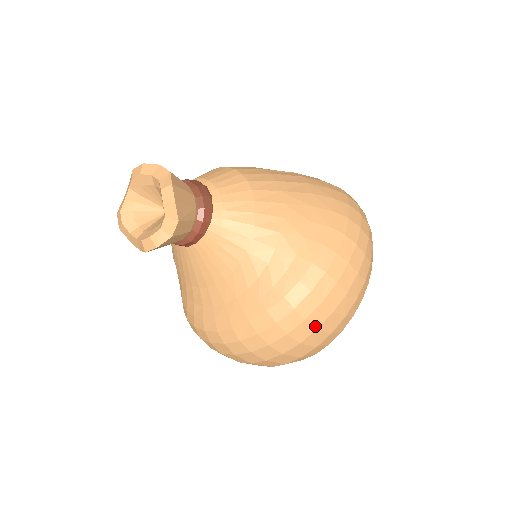
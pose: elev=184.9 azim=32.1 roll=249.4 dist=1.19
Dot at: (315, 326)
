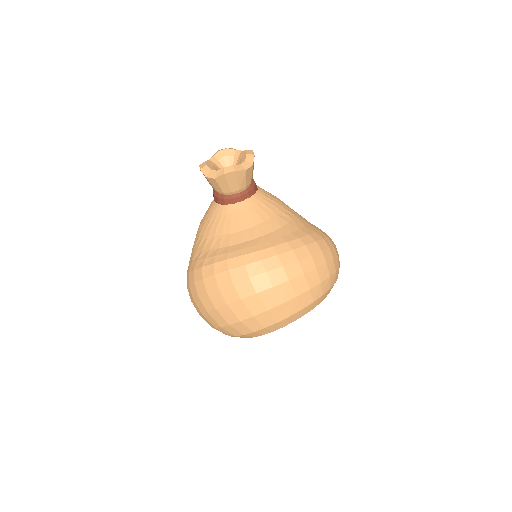
Dot at: (315, 265)
